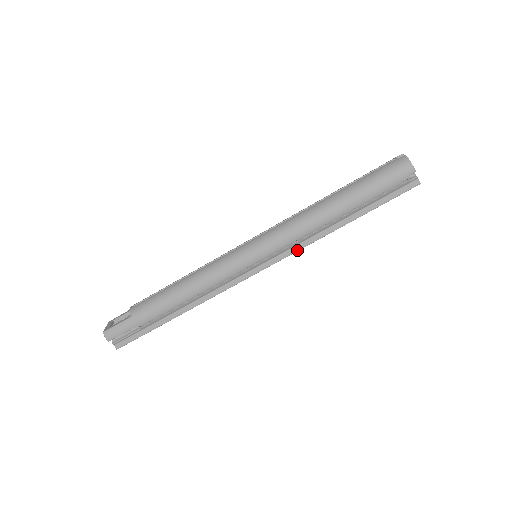
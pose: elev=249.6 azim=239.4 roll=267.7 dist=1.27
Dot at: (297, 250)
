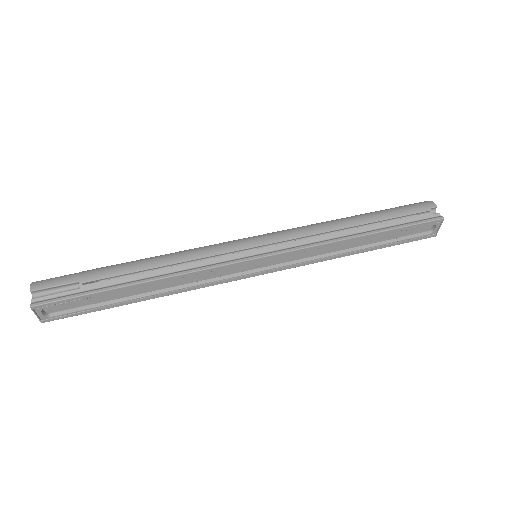
Dot at: (305, 247)
